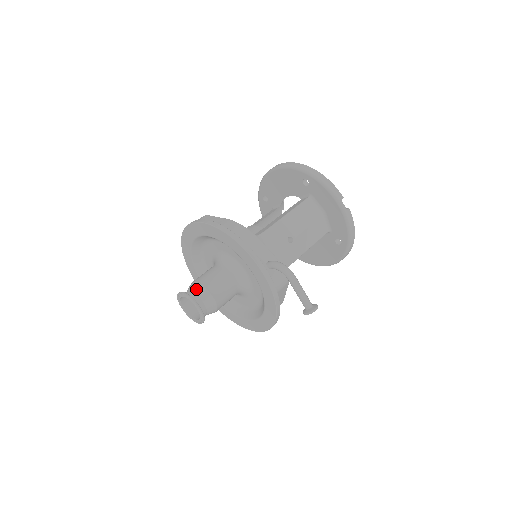
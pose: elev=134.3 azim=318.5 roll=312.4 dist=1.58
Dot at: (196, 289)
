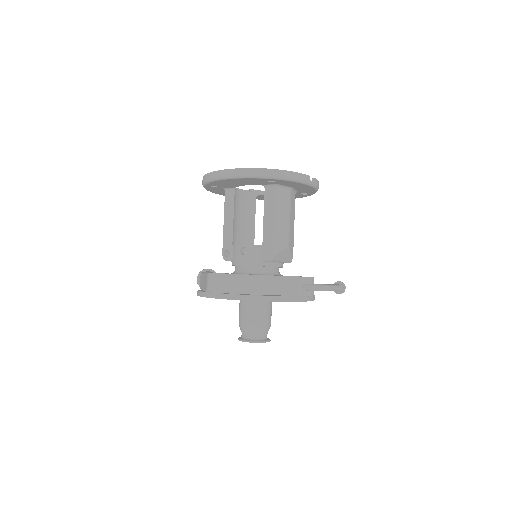
Dot at: (255, 332)
